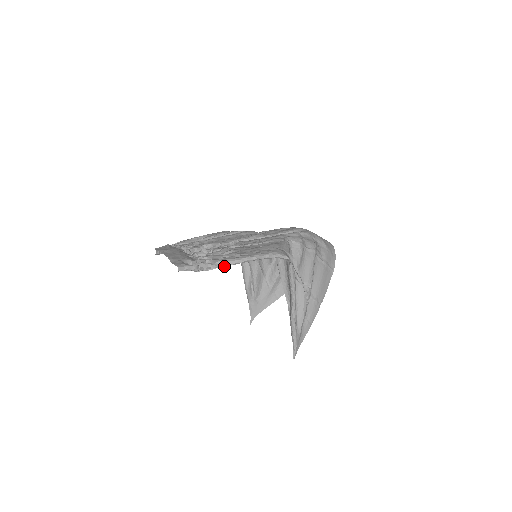
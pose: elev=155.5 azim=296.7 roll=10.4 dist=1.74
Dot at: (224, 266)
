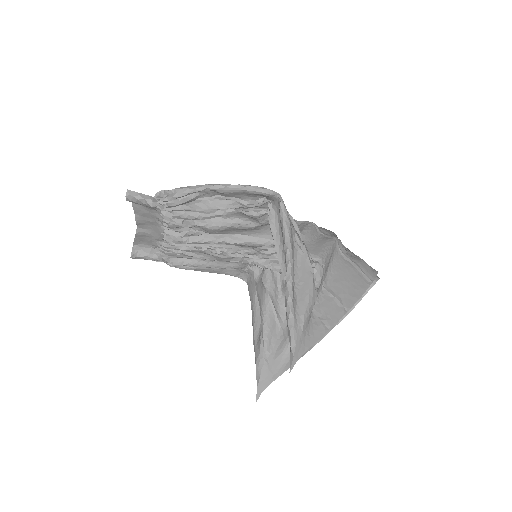
Dot at: (186, 192)
